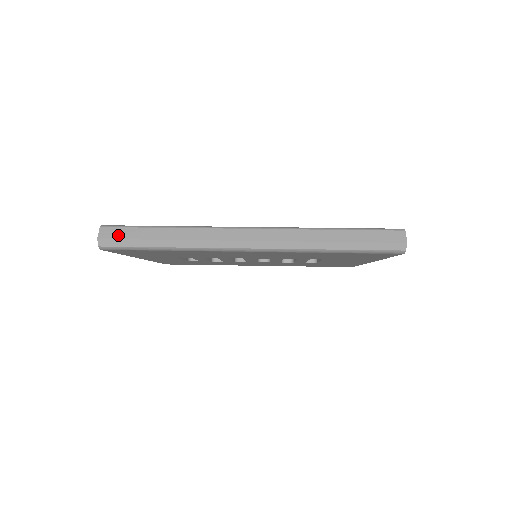
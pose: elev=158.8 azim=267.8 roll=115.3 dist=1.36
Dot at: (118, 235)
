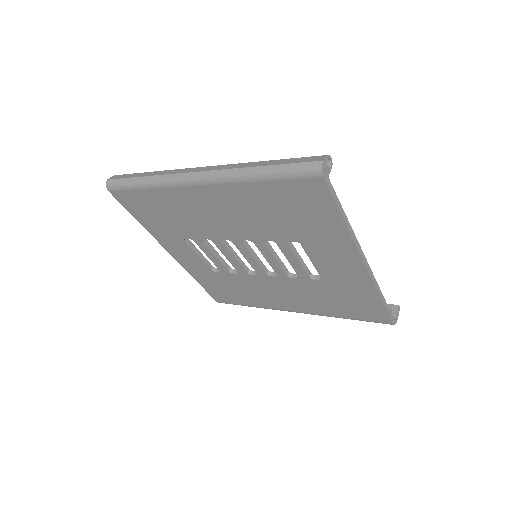
Dot at: (119, 177)
